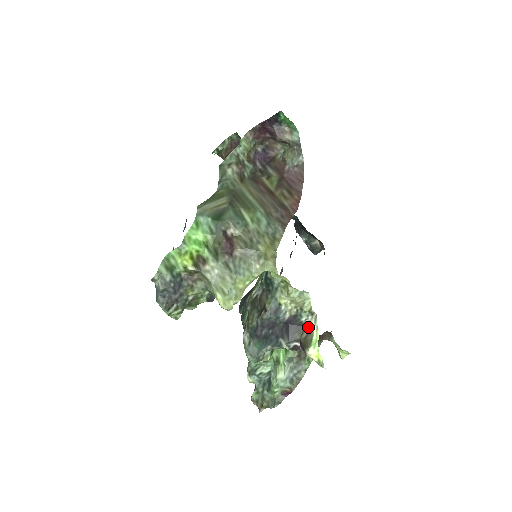
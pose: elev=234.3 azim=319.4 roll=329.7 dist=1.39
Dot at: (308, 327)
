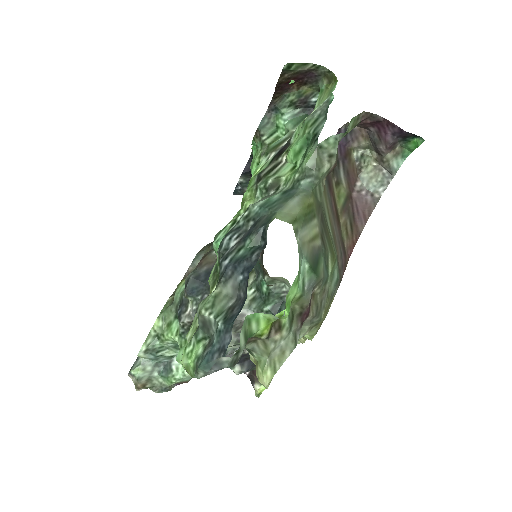
Dot at: occluded
